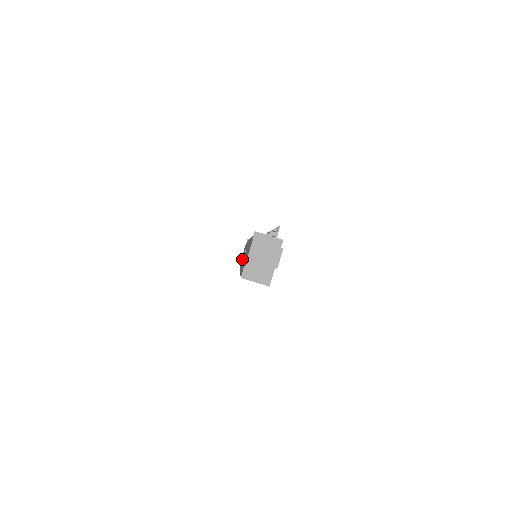
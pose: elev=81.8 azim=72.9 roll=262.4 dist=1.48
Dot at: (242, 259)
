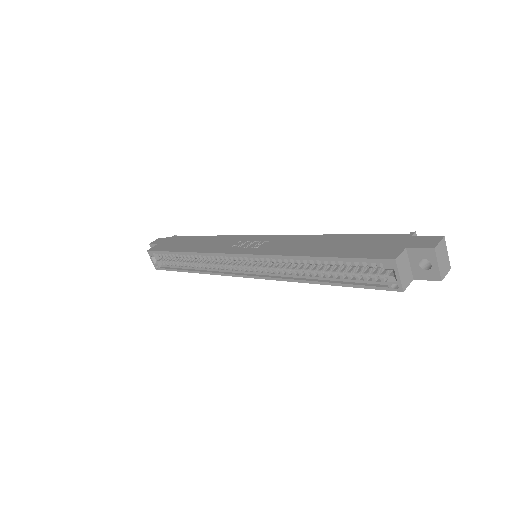
Dot at: (218, 247)
